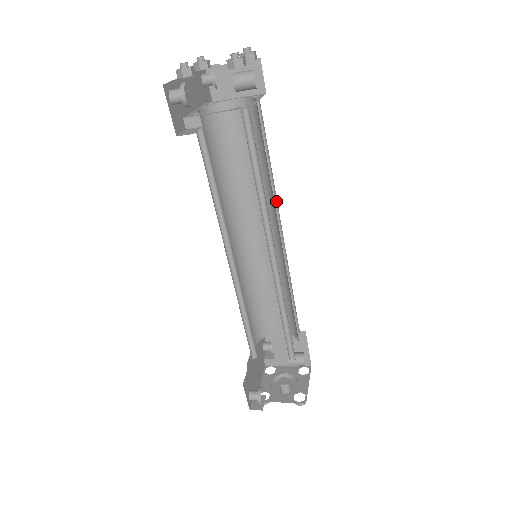
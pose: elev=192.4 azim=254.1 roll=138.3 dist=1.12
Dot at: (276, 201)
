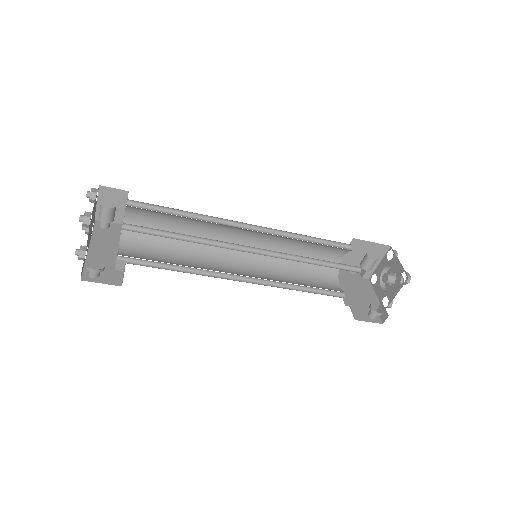
Dot at: (220, 218)
